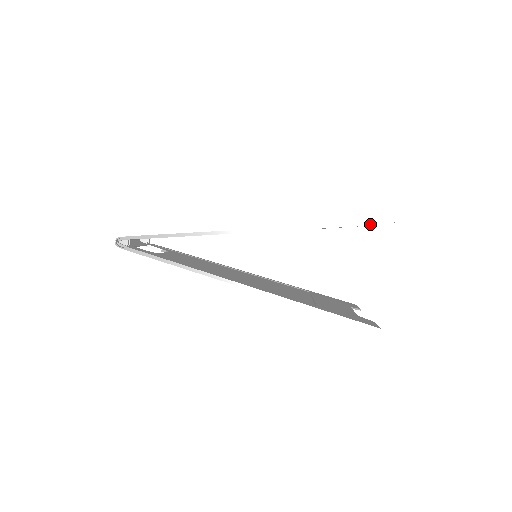
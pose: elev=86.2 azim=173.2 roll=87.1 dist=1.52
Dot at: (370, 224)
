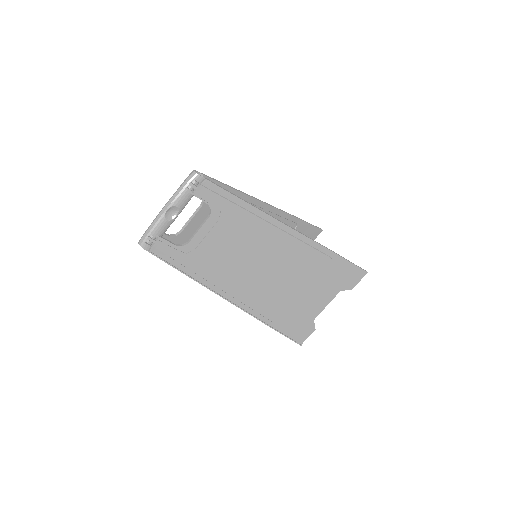
Dot at: (315, 226)
